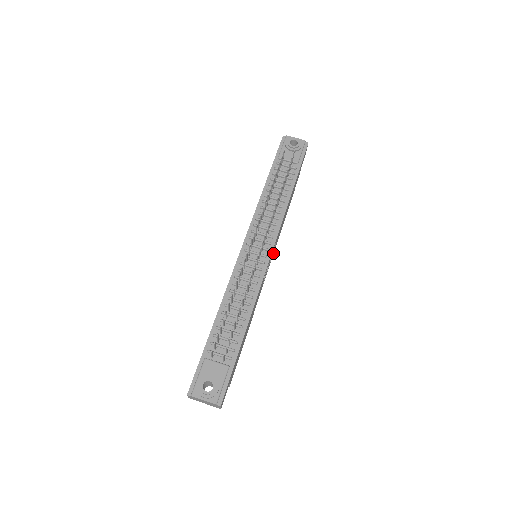
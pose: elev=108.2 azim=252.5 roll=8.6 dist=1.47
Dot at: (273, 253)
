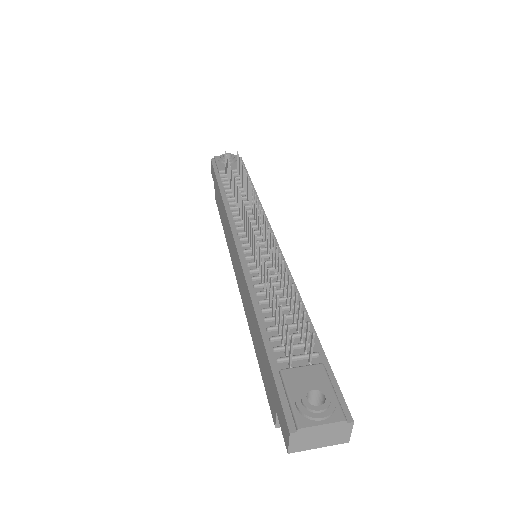
Dot at: occluded
